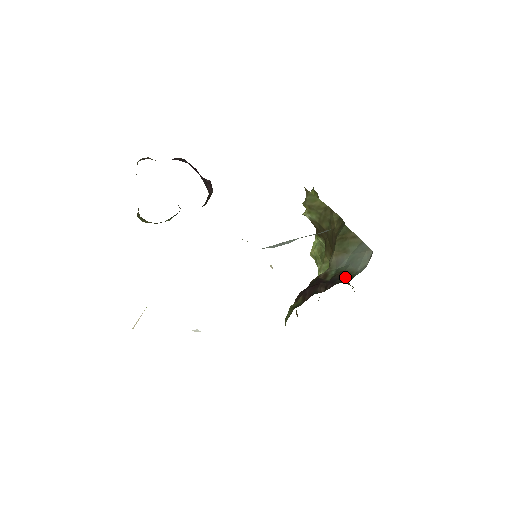
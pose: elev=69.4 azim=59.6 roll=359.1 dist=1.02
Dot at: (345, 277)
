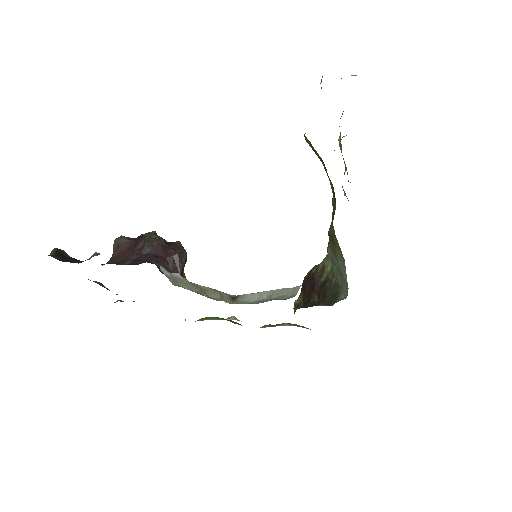
Dot at: (334, 289)
